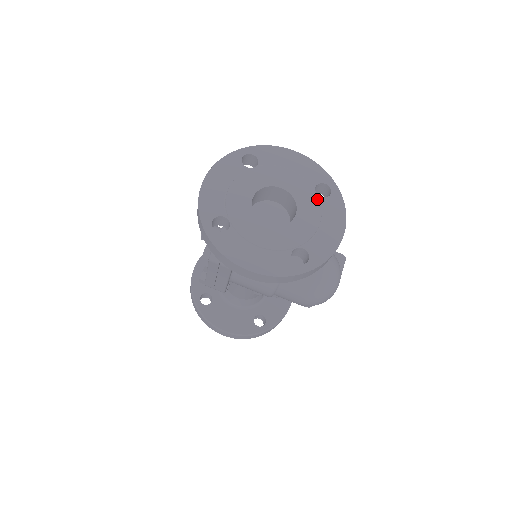
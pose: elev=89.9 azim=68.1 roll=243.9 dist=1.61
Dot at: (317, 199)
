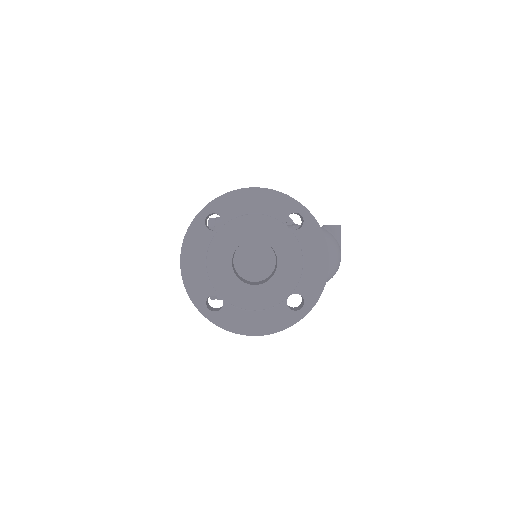
Dot at: (292, 235)
